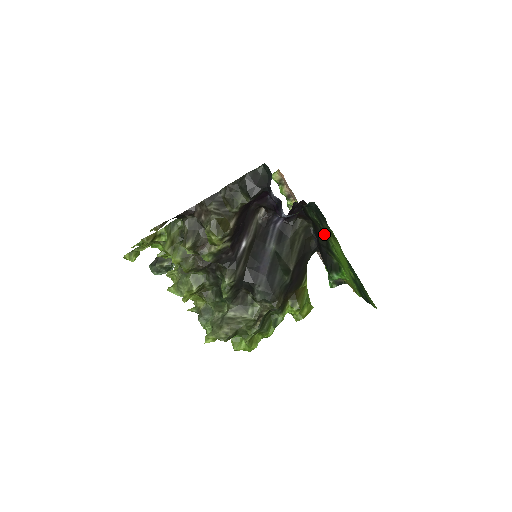
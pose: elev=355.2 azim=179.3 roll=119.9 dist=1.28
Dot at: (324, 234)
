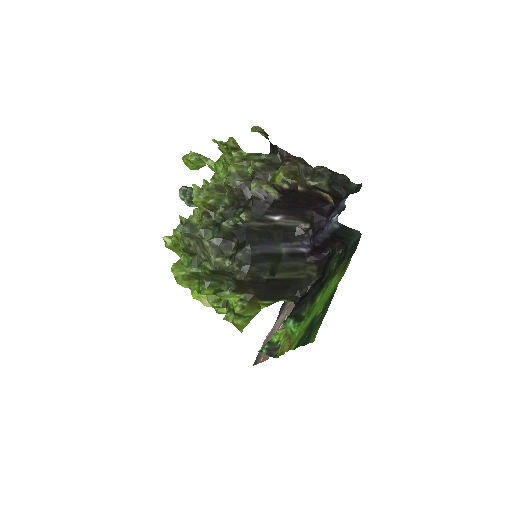
Dot at: (325, 282)
